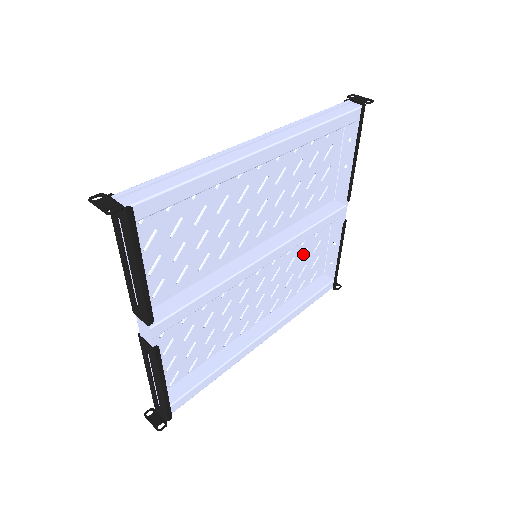
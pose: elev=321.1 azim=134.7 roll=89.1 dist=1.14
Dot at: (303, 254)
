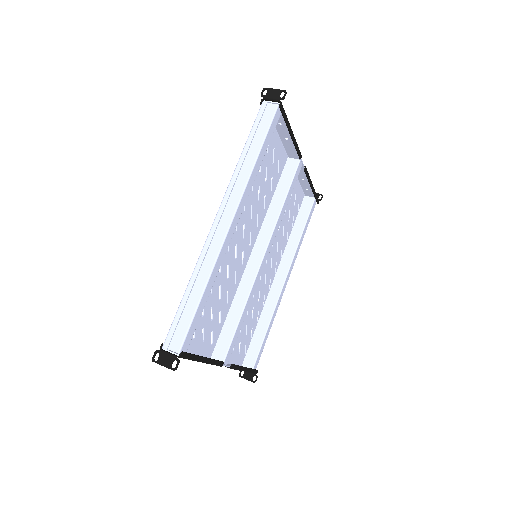
Dot at: occluded
